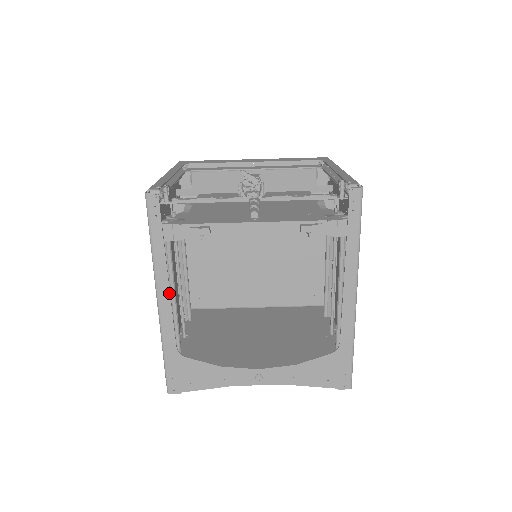
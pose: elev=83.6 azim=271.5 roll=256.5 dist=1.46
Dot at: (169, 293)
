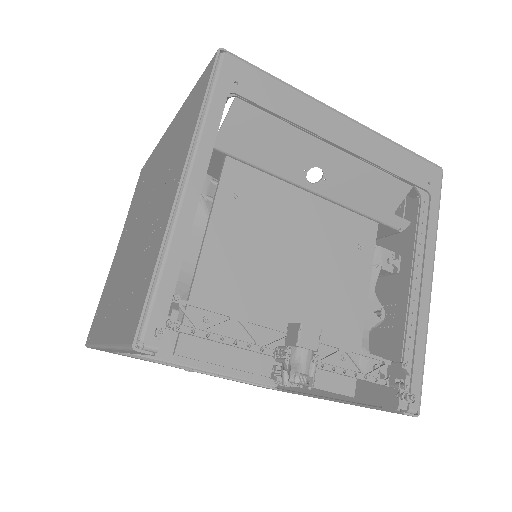
Dot at: (121, 352)
